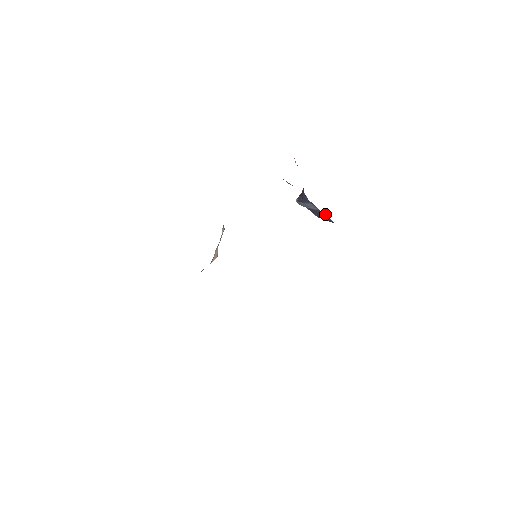
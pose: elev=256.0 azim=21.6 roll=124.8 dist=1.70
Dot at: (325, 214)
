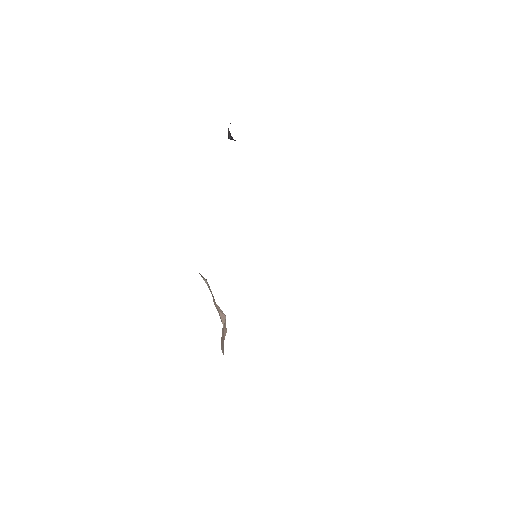
Dot at: occluded
